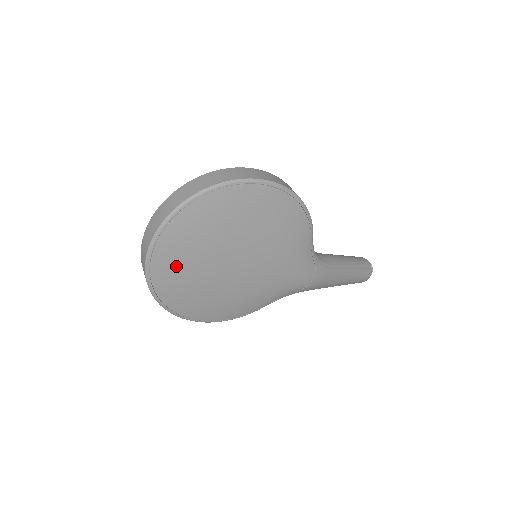
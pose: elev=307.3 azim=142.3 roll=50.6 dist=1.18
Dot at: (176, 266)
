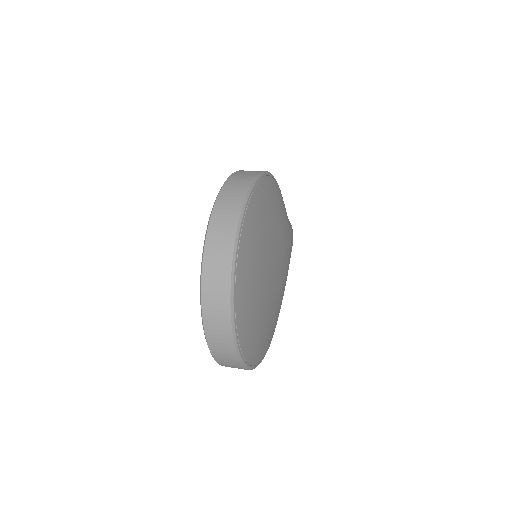
Dot at: (252, 321)
